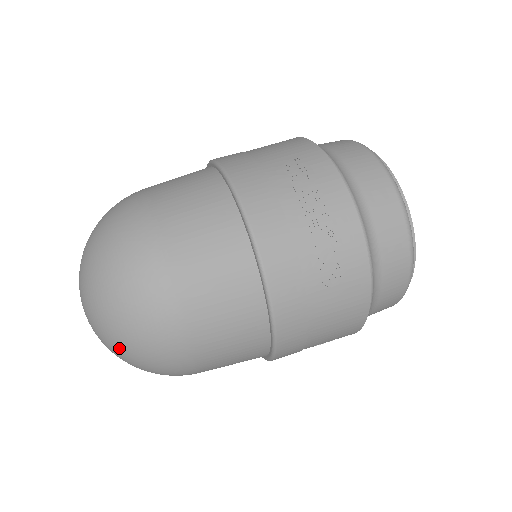
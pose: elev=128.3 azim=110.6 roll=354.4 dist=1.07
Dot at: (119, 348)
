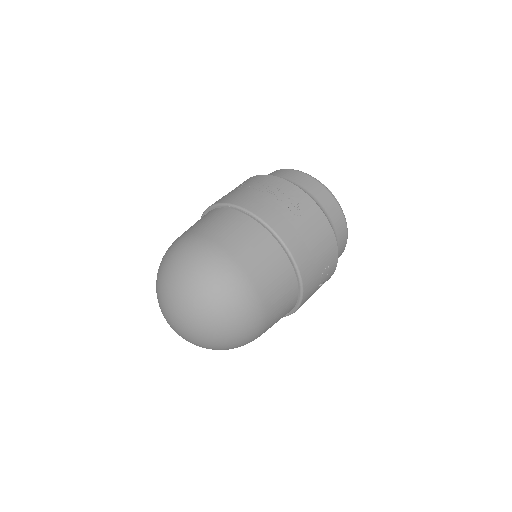
Dot at: (211, 312)
